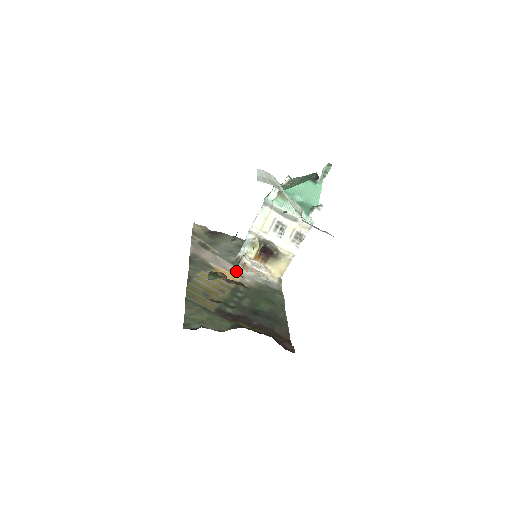
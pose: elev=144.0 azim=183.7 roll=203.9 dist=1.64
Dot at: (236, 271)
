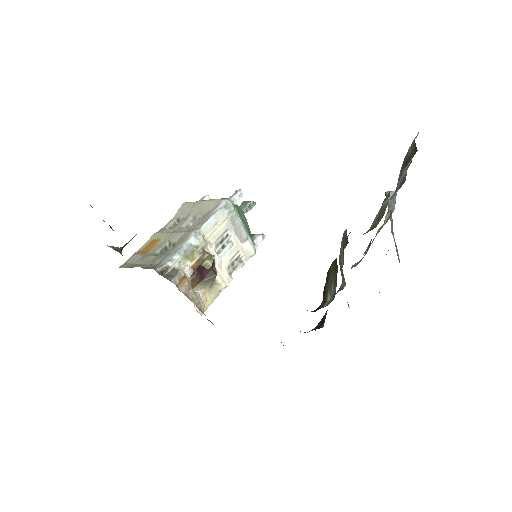
Dot at: occluded
